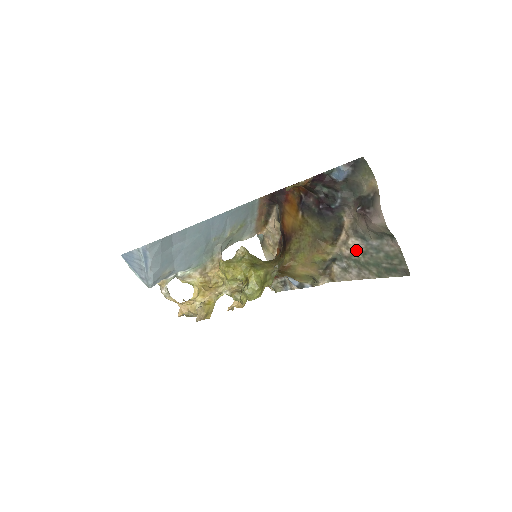
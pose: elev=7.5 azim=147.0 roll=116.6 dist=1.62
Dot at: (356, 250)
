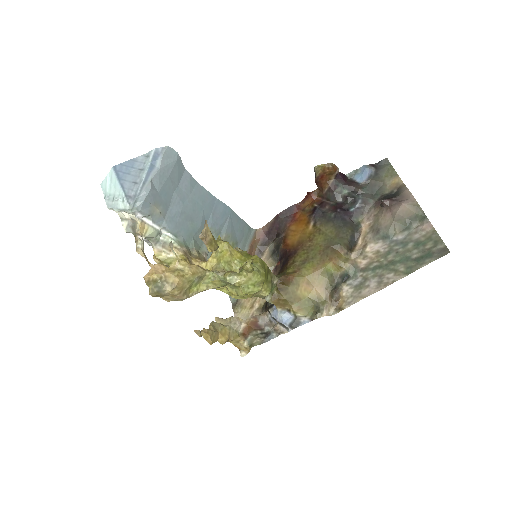
Dot at: (376, 255)
